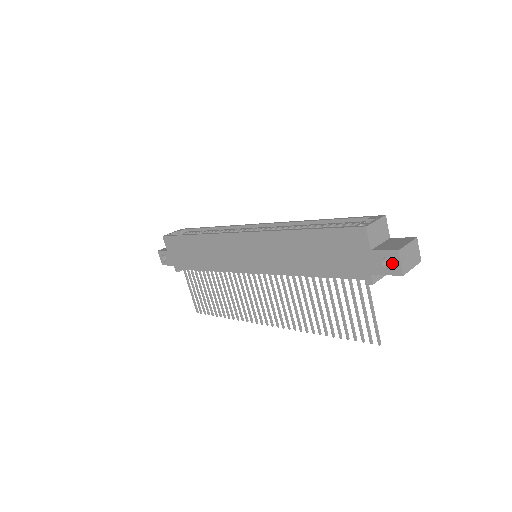
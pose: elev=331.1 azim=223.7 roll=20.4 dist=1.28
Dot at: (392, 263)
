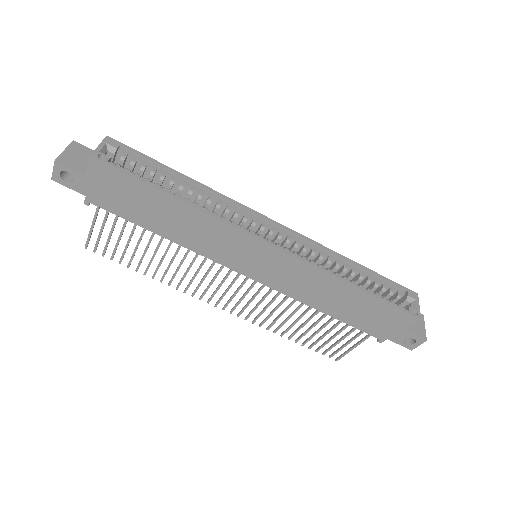
Dot at: occluded
